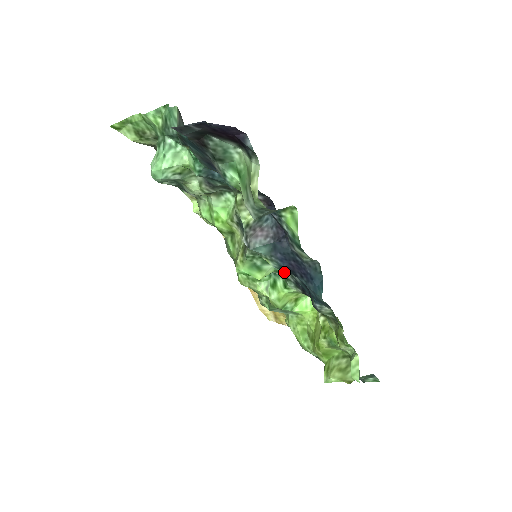
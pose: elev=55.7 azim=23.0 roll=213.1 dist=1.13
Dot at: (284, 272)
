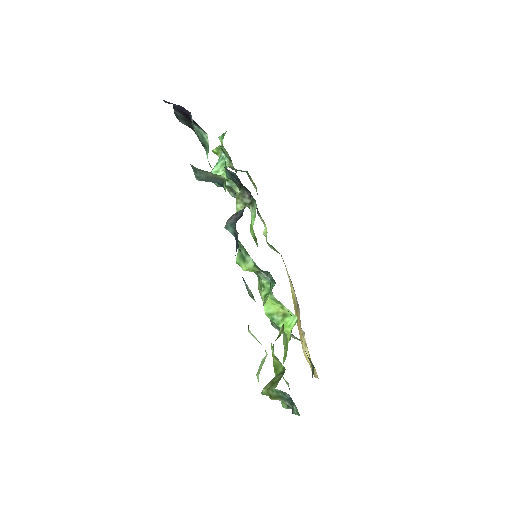
Dot at: occluded
